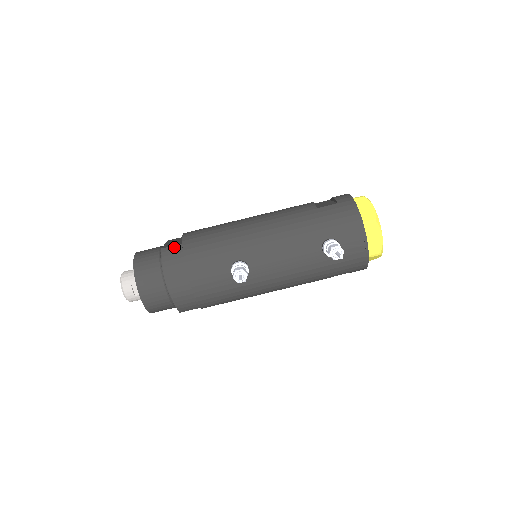
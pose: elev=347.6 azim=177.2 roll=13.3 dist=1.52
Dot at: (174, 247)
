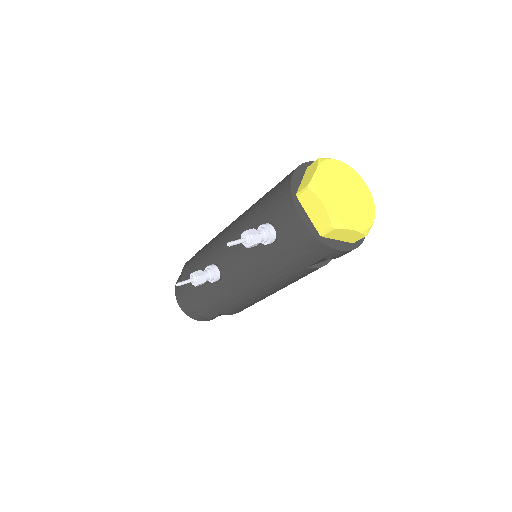
Dot at: (190, 260)
